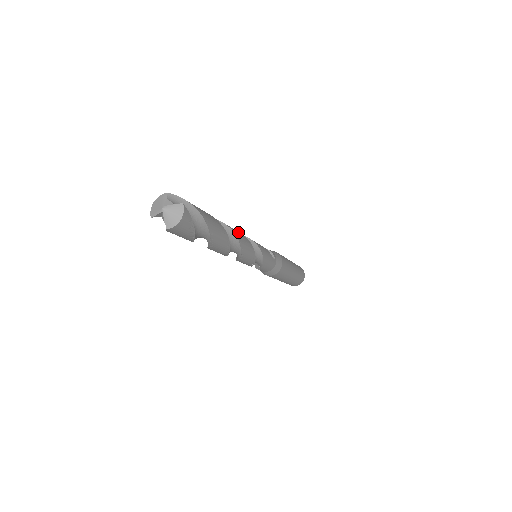
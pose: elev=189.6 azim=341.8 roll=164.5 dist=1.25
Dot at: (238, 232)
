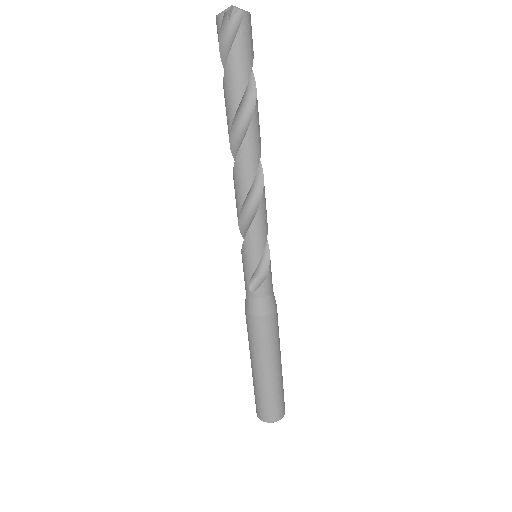
Dot at: occluded
